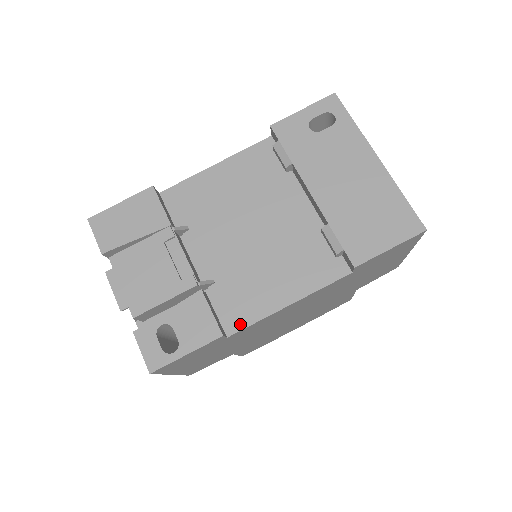
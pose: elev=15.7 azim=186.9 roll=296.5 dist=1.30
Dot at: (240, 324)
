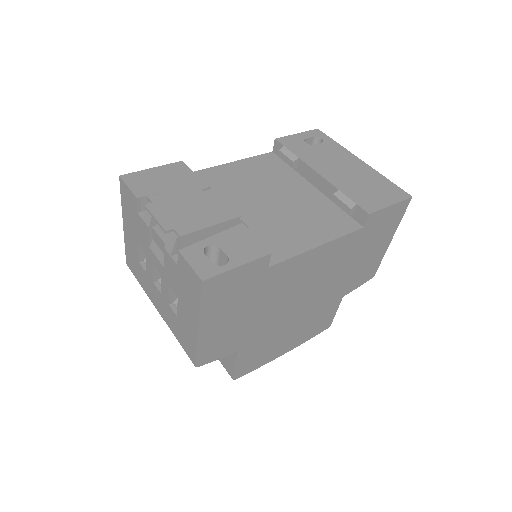
Dot at: (278, 258)
